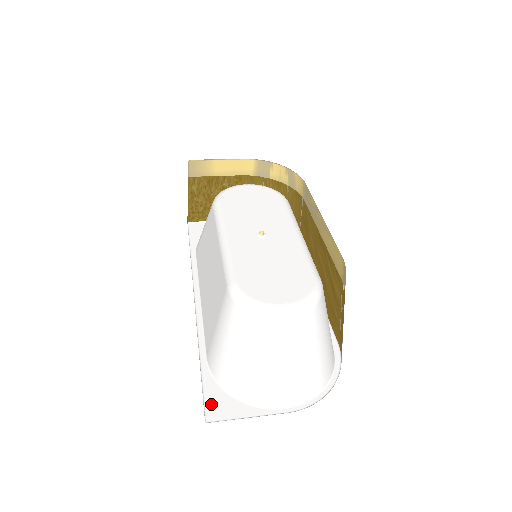
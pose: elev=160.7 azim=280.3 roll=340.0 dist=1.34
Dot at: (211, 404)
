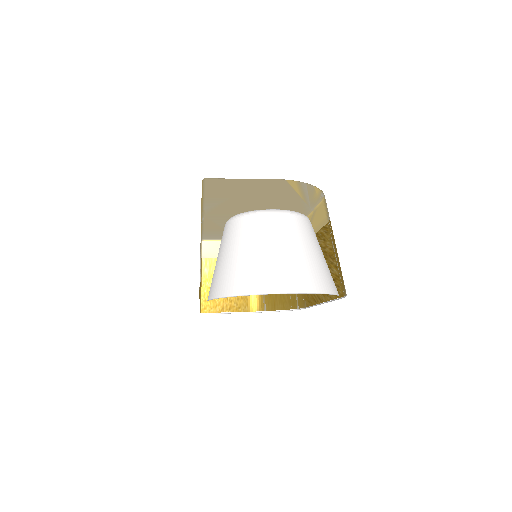
Dot at: occluded
